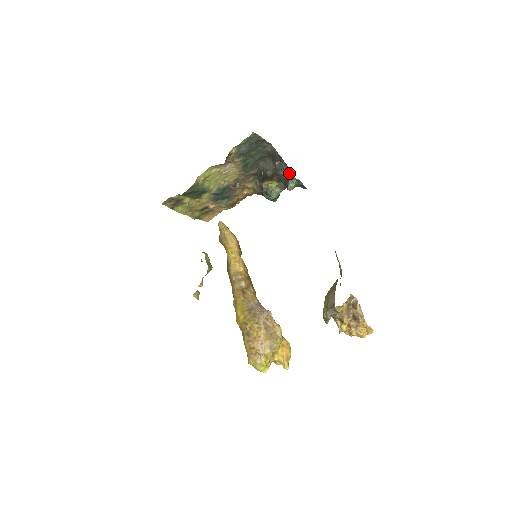
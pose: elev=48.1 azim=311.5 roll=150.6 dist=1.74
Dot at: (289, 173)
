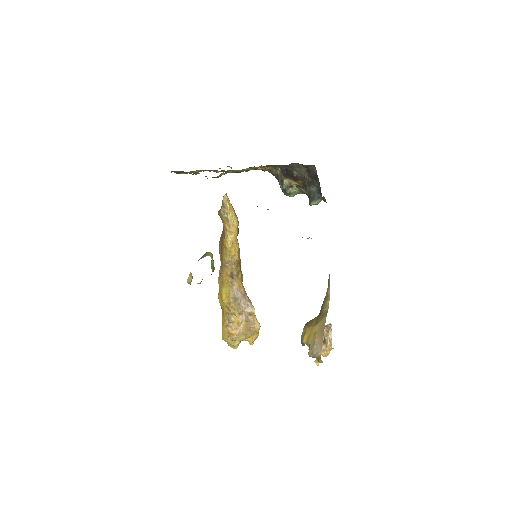
Dot at: (318, 192)
